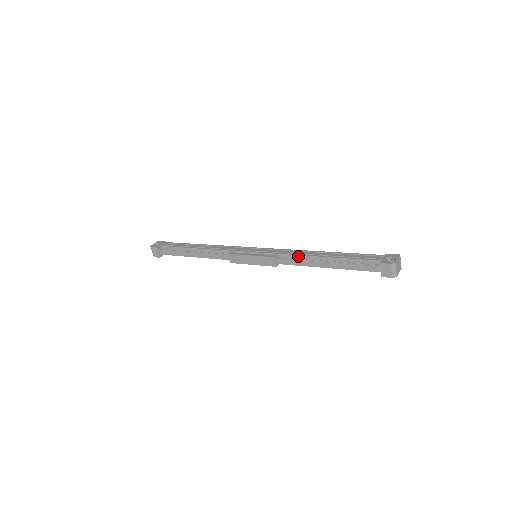
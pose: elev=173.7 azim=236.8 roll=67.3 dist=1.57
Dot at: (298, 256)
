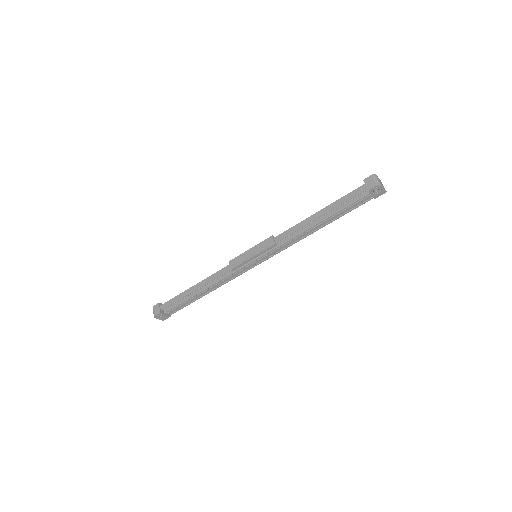
Dot at: occluded
